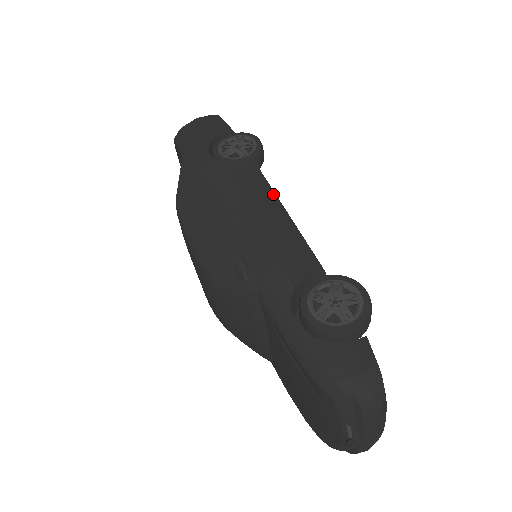
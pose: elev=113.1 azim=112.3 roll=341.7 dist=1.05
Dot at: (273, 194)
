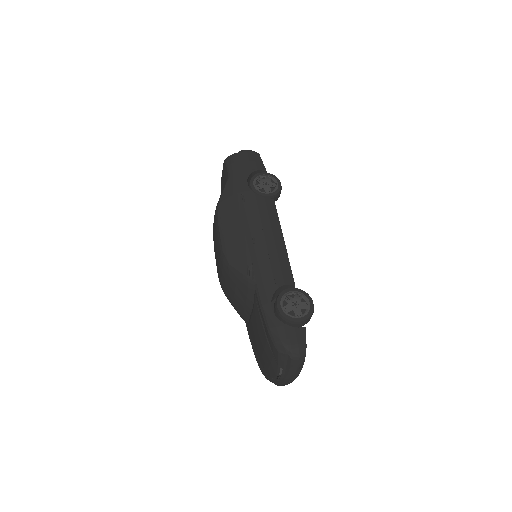
Dot at: (279, 226)
